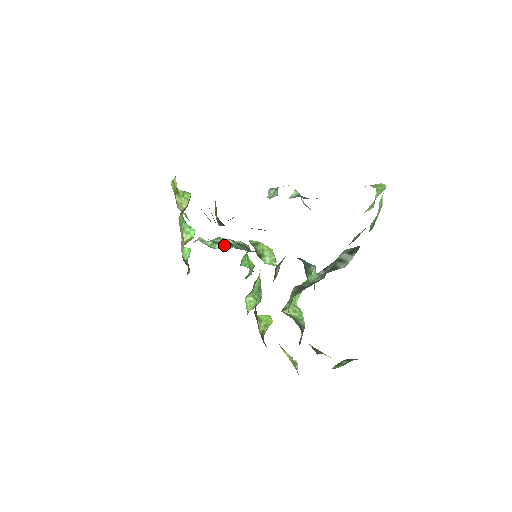
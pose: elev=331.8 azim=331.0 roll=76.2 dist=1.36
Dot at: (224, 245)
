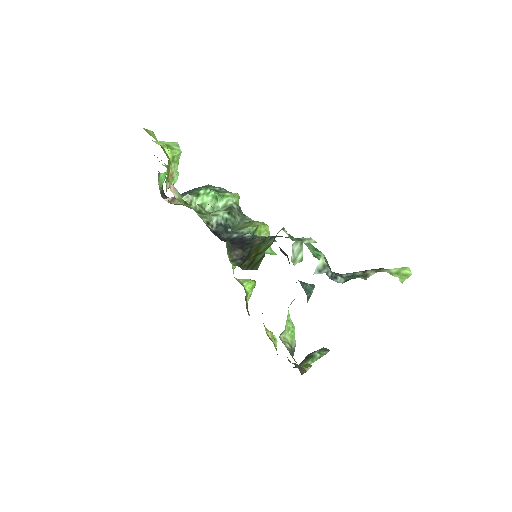
Dot at: (222, 235)
